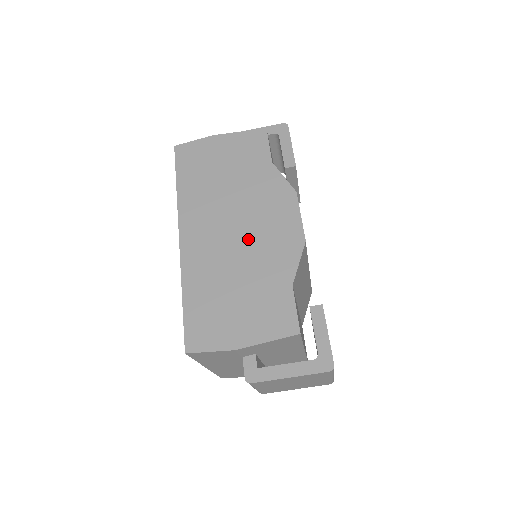
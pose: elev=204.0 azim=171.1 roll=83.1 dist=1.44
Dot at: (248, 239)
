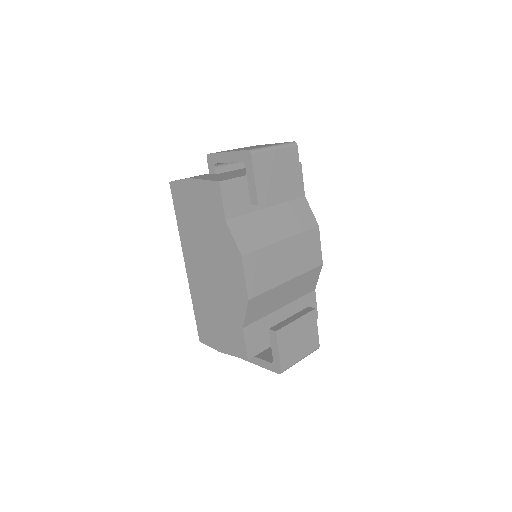
Dot at: (218, 283)
